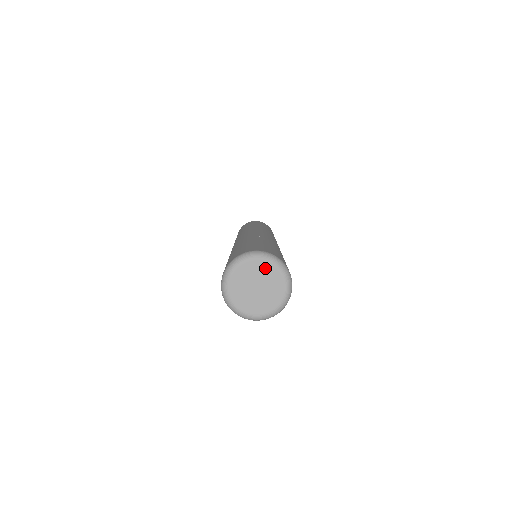
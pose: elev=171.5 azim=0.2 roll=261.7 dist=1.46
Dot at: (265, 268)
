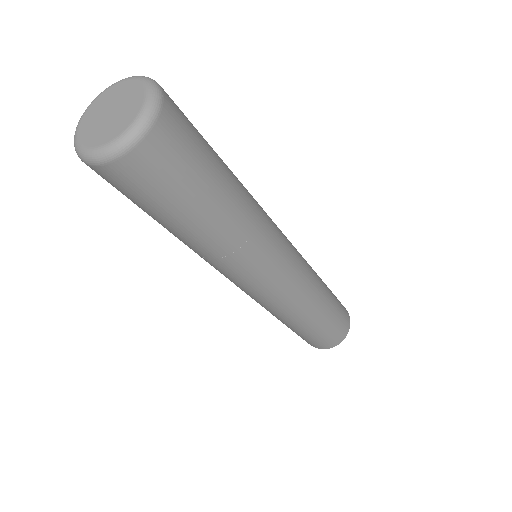
Dot at: (110, 93)
